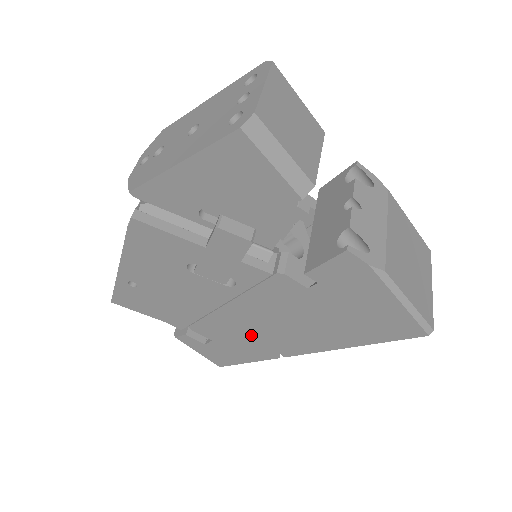
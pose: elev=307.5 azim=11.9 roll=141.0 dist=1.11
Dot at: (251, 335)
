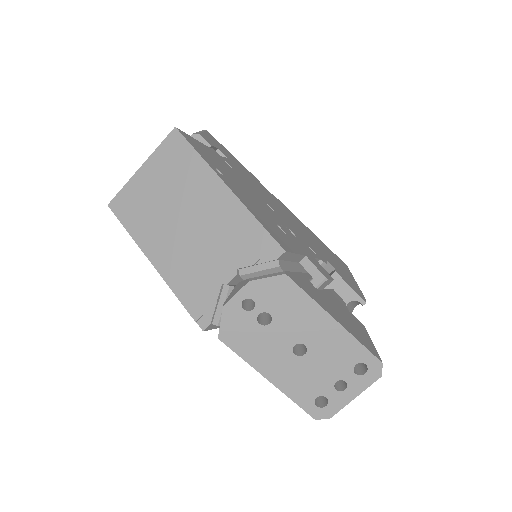
Dot at: occluded
